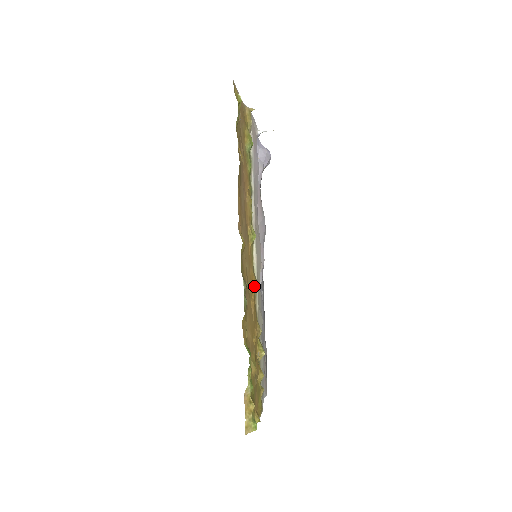
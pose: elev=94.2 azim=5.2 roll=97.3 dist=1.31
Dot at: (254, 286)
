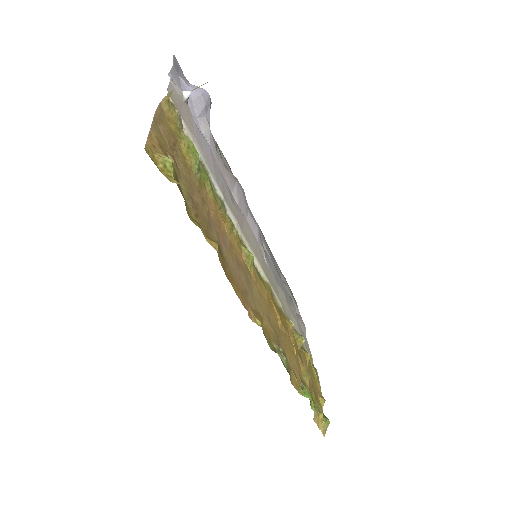
Dot at: (271, 296)
